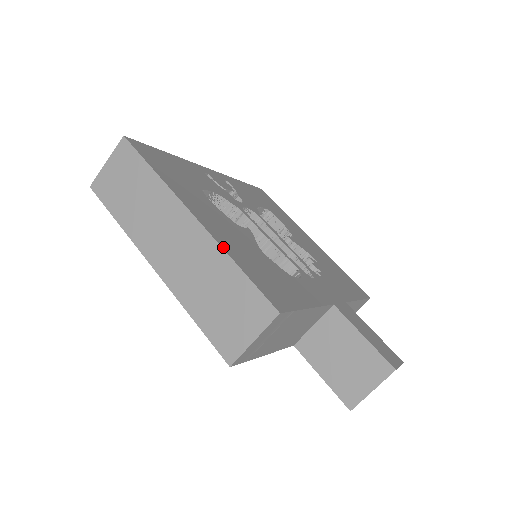
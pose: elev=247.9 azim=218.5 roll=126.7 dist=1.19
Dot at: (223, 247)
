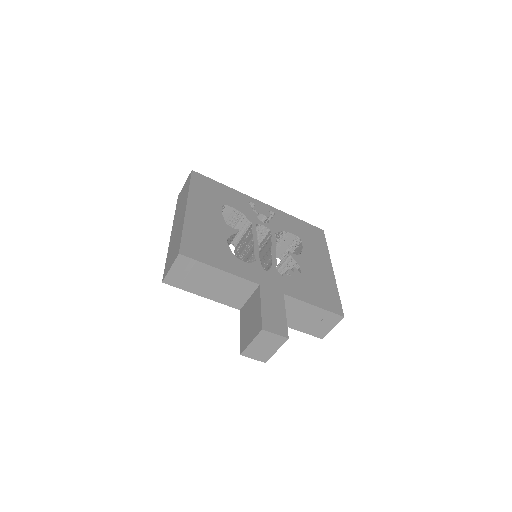
Dot at: (185, 222)
